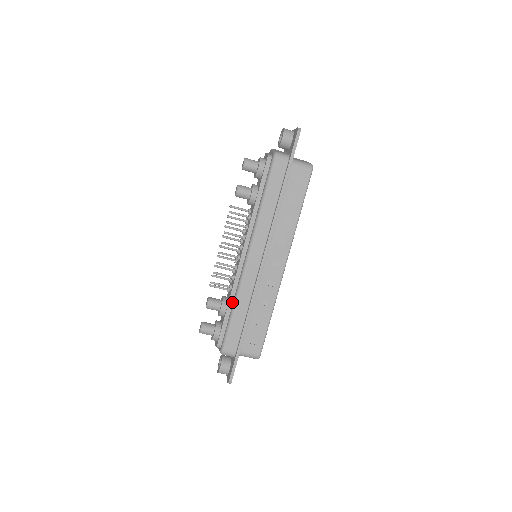
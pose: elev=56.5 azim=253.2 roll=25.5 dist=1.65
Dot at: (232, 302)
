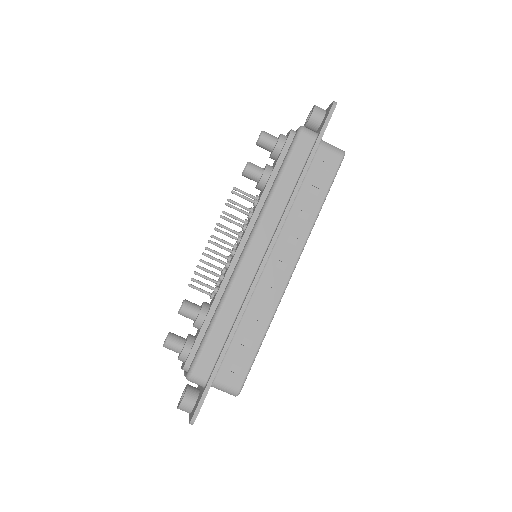
Dot at: (215, 309)
